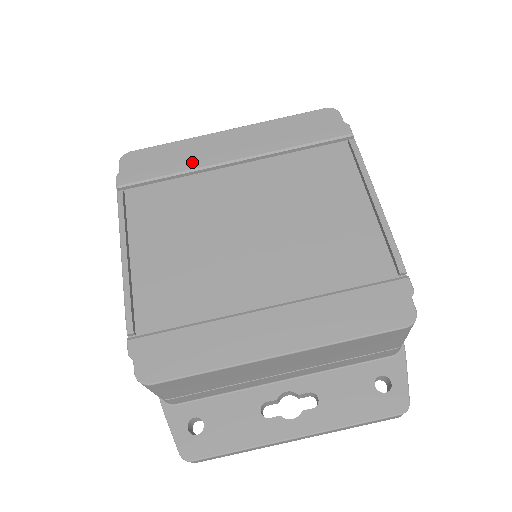
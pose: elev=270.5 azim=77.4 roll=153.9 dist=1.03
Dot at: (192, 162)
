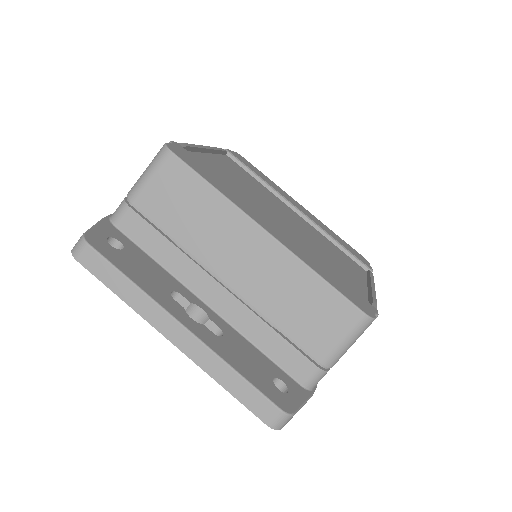
Dot at: (274, 187)
